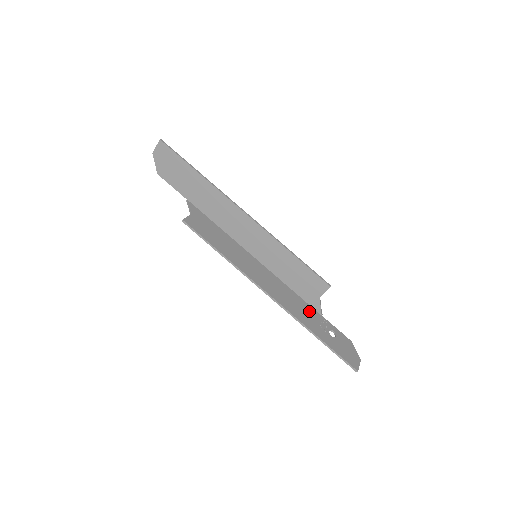
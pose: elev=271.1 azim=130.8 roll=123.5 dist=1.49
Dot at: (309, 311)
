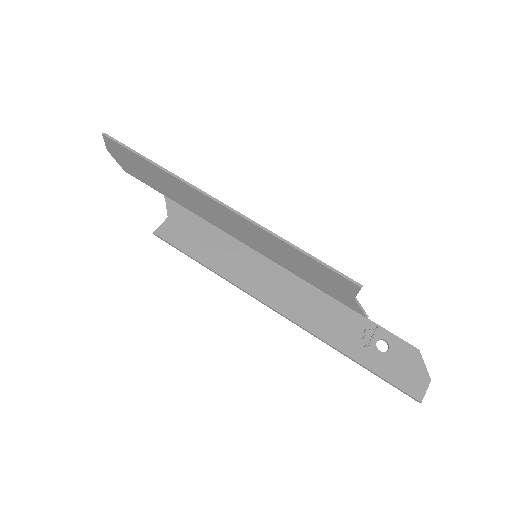
Dot at: (344, 317)
